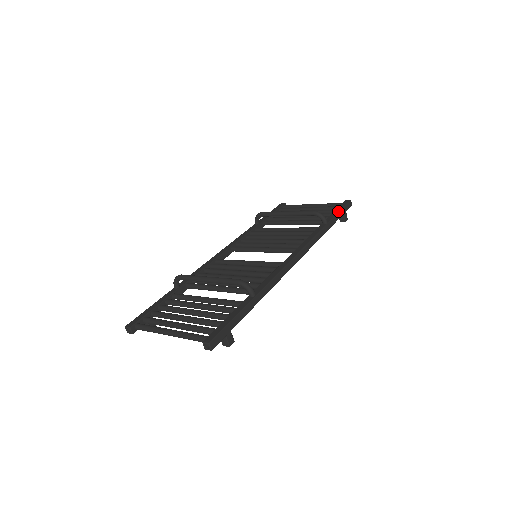
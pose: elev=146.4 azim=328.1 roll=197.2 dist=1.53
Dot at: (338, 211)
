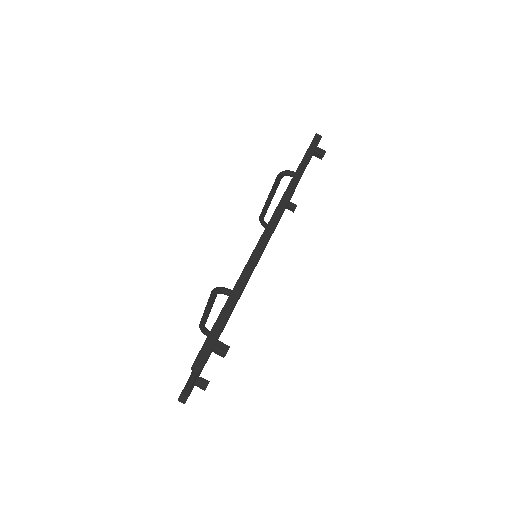
Dot at: occluded
